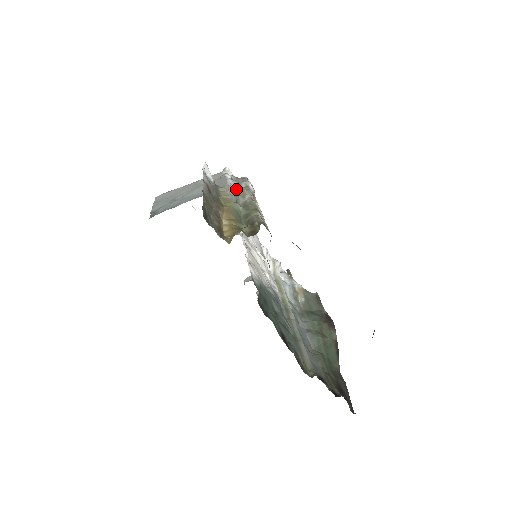
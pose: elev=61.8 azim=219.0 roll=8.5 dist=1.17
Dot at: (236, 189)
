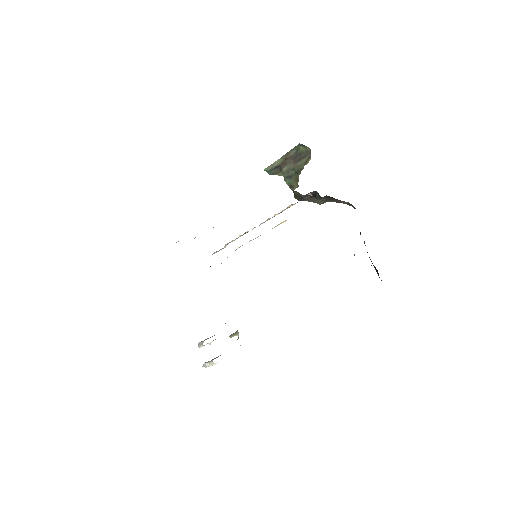
Dot at: occluded
